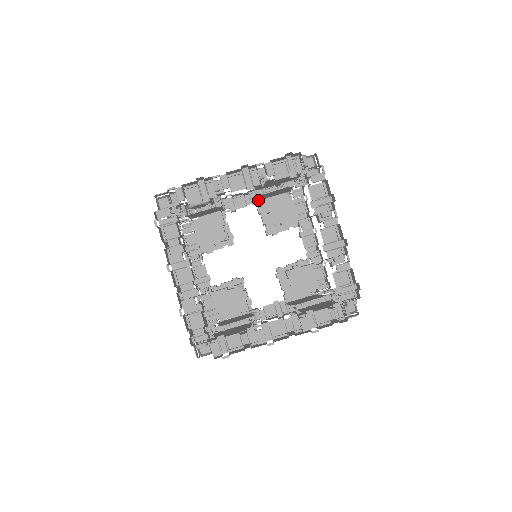
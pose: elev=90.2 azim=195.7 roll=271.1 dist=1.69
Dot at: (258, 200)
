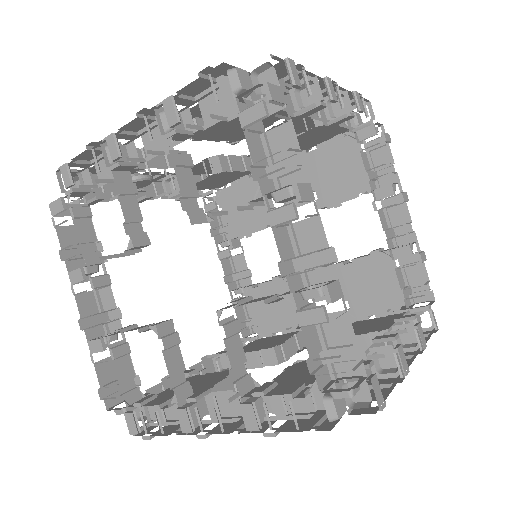
Dot at: occluded
